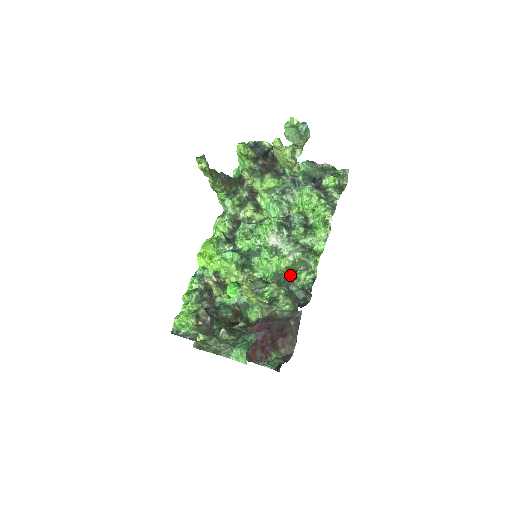
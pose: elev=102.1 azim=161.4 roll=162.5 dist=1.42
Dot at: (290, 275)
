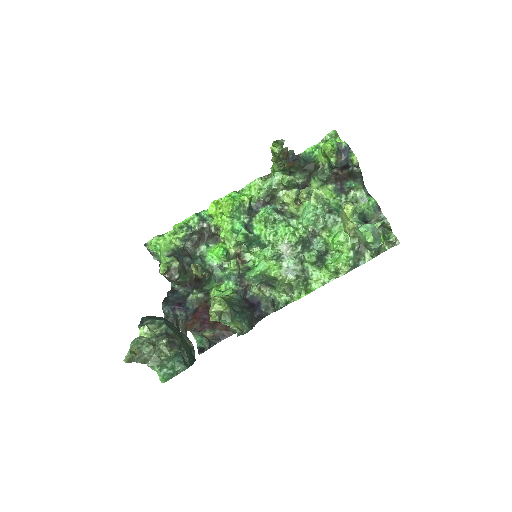
Dot at: (273, 282)
